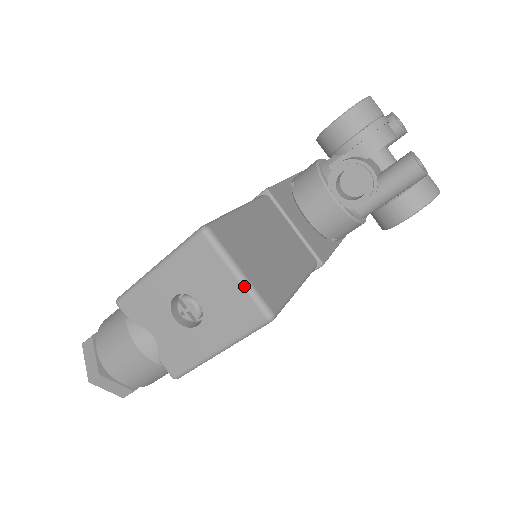
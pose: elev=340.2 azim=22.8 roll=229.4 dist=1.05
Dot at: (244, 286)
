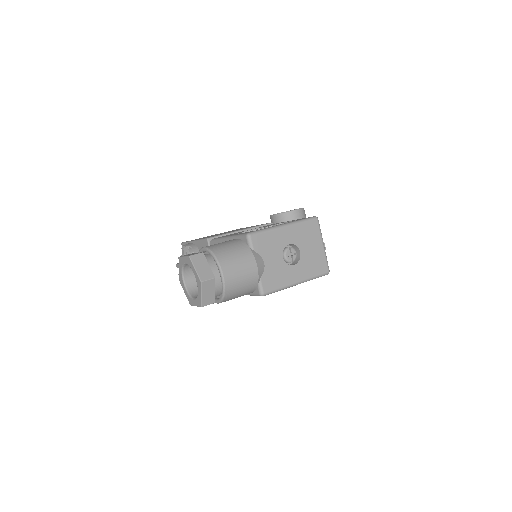
Dot at: (325, 252)
